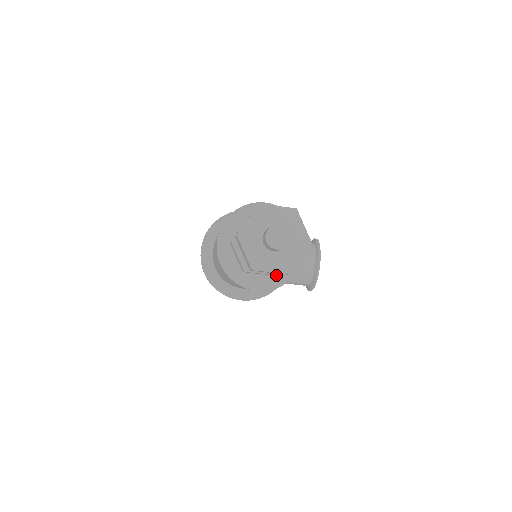
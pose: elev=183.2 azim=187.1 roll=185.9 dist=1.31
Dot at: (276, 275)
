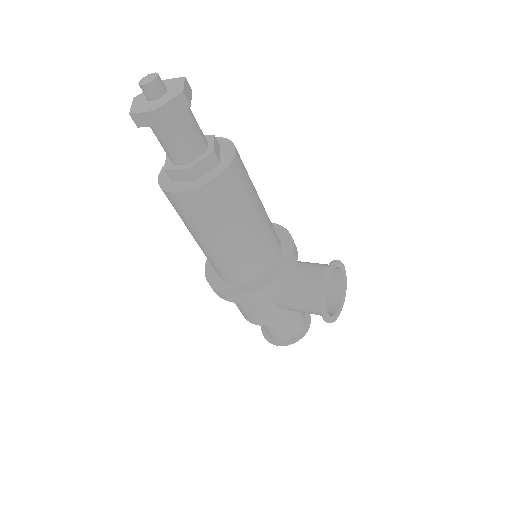
Dot at: (197, 181)
